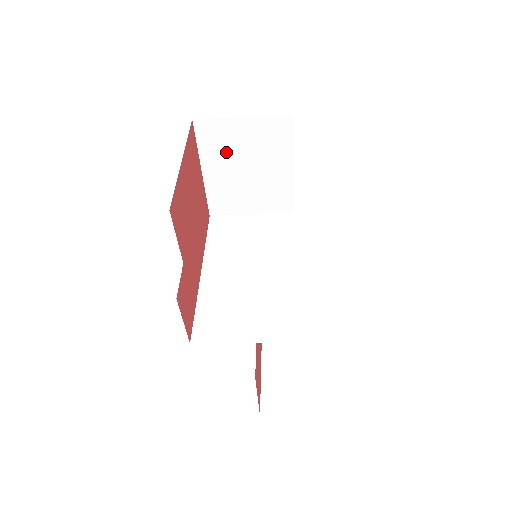
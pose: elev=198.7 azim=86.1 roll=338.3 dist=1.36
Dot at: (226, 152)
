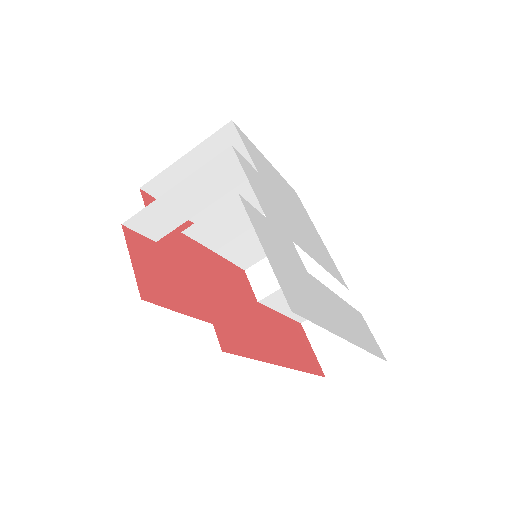
Dot at: occluded
